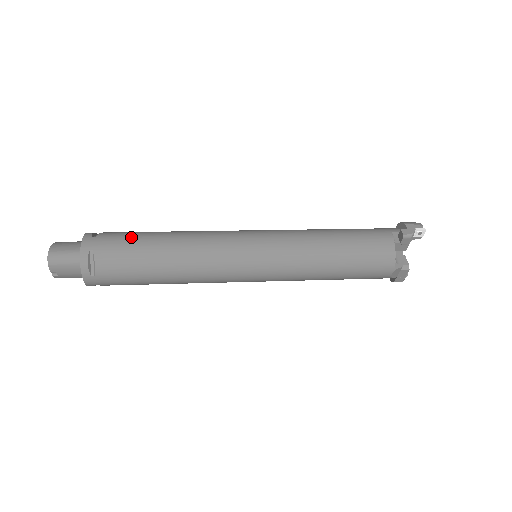
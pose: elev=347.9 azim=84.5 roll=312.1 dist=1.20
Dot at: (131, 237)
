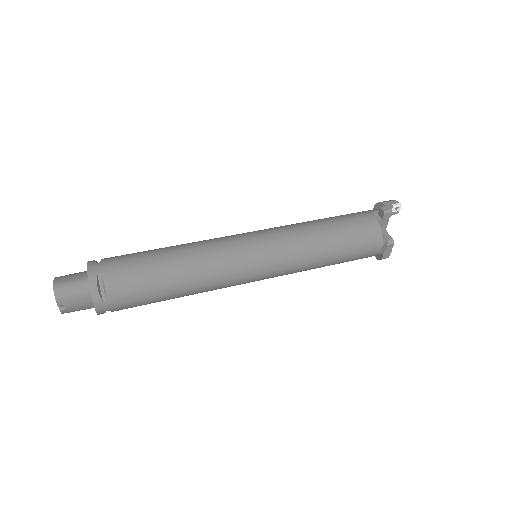
Dot at: (136, 256)
